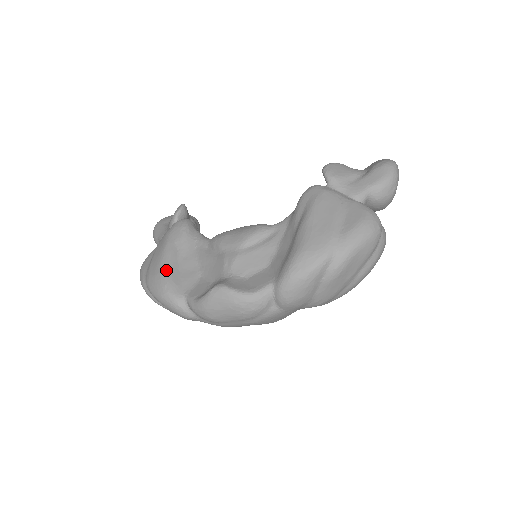
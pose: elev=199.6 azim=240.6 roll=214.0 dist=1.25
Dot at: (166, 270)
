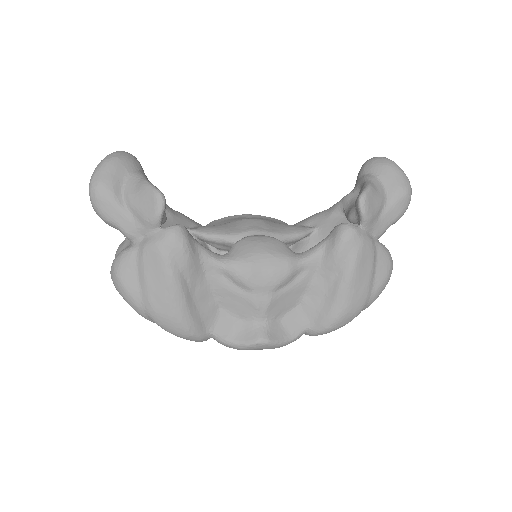
Dot at: (184, 312)
